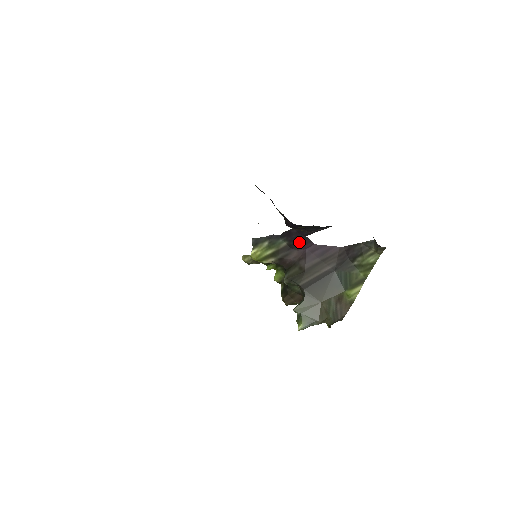
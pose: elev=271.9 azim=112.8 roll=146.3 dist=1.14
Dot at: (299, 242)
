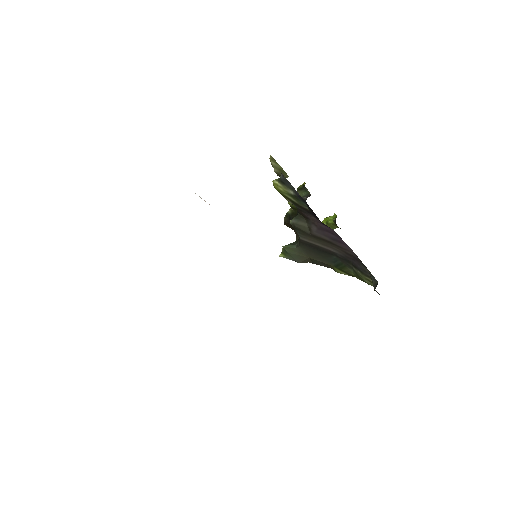
Dot at: (320, 221)
